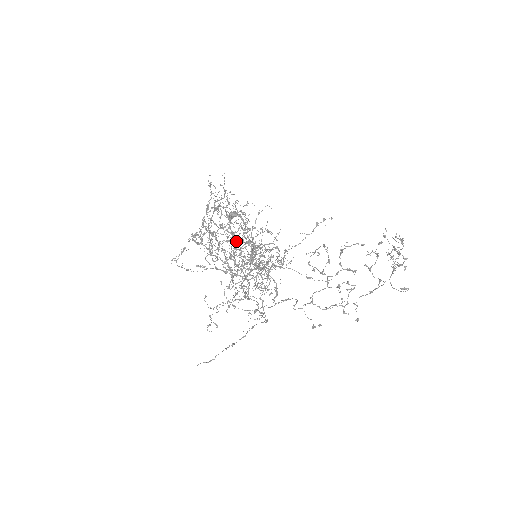
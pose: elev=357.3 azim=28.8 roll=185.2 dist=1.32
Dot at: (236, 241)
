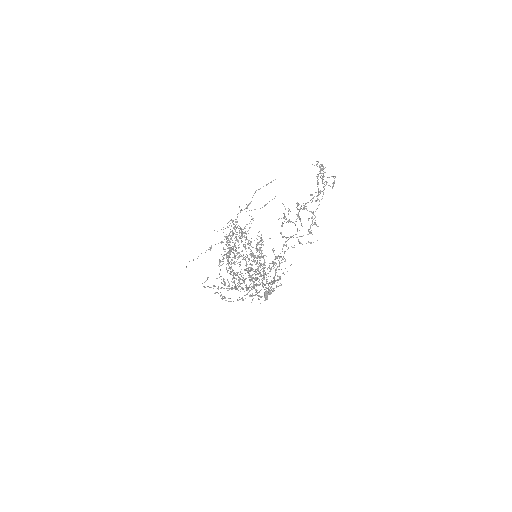
Dot at: (238, 248)
